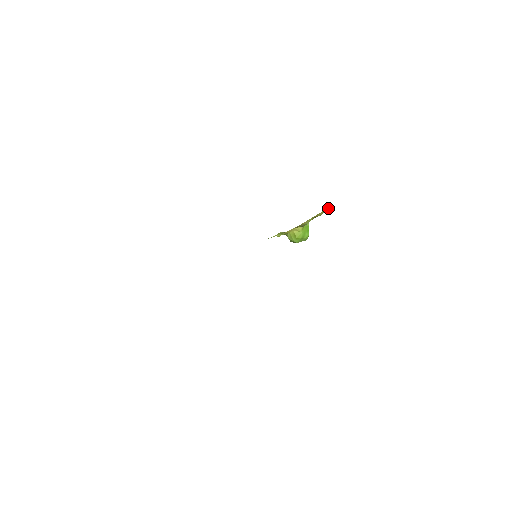
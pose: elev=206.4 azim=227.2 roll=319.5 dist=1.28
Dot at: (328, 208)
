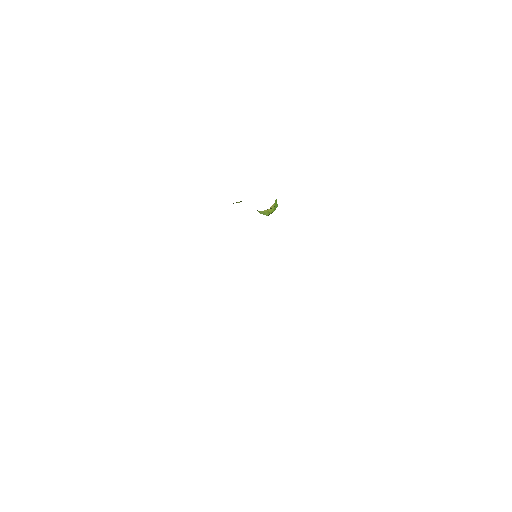
Dot at: occluded
